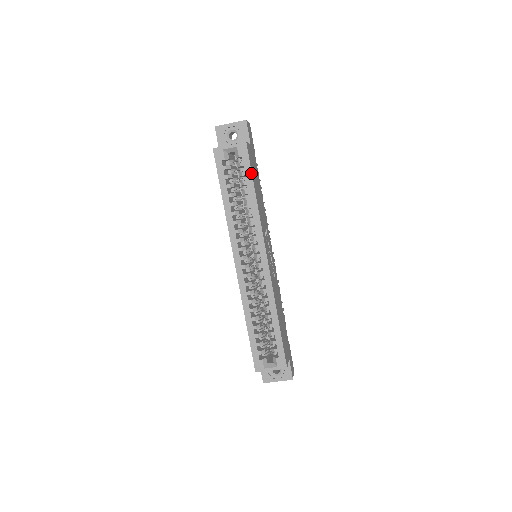
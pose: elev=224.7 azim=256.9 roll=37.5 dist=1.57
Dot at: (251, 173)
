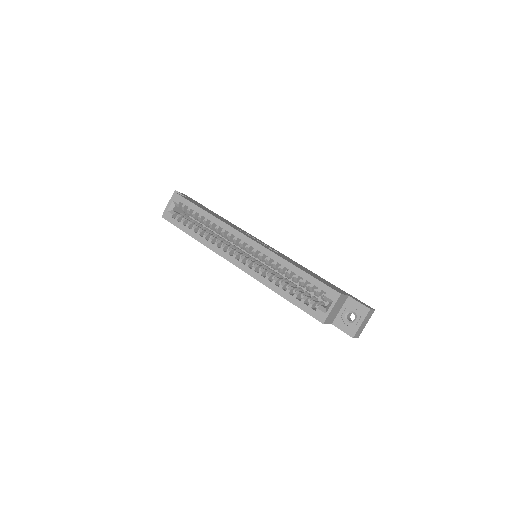
Dot at: (192, 204)
